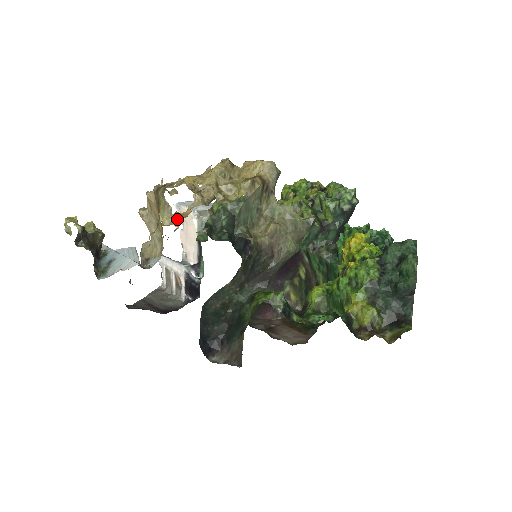
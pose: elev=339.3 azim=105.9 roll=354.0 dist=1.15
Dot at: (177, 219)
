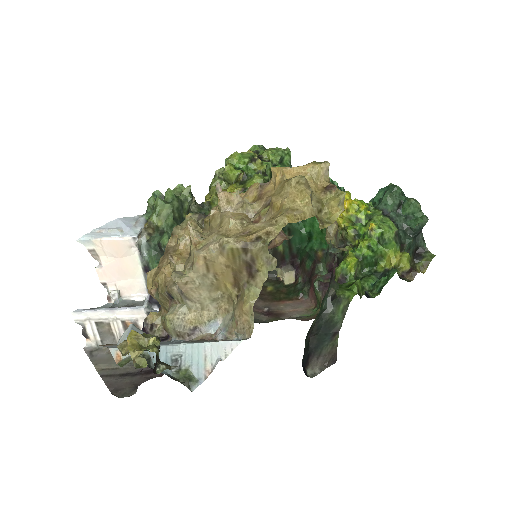
Dot at: (184, 262)
